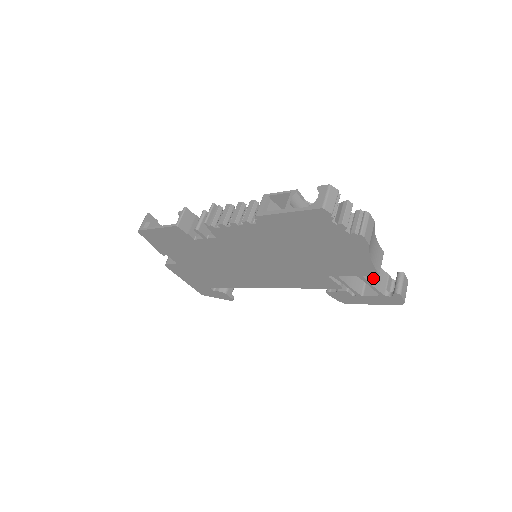
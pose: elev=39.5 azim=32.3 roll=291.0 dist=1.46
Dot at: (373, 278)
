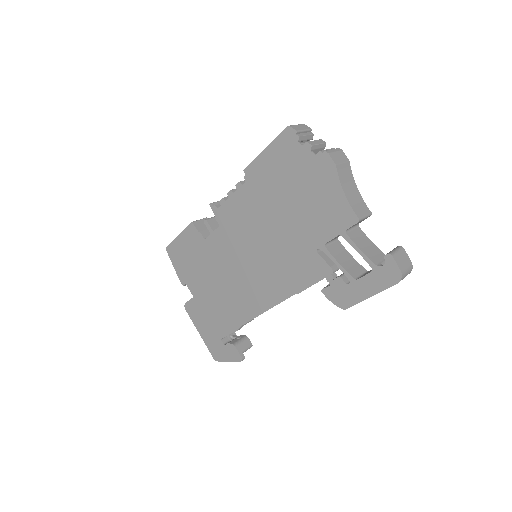
Dot at: (362, 245)
